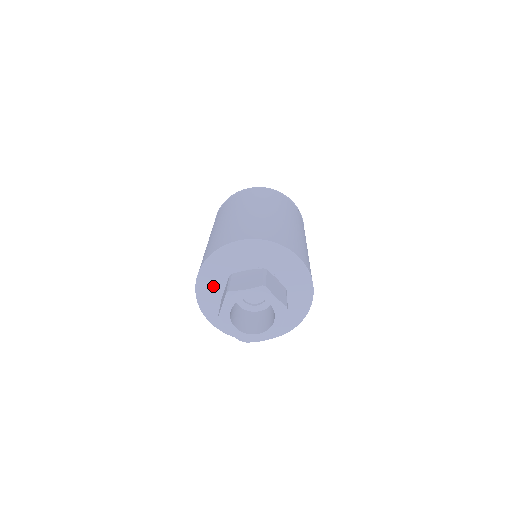
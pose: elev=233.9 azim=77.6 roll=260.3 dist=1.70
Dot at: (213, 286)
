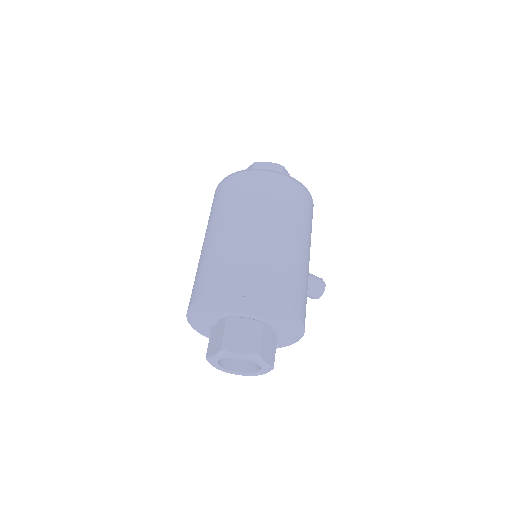
Dot at: occluded
